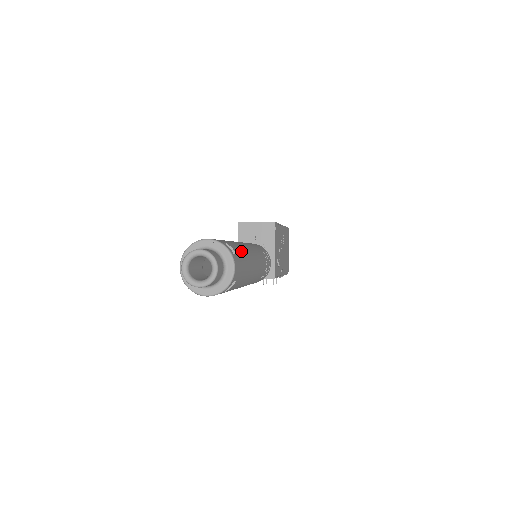
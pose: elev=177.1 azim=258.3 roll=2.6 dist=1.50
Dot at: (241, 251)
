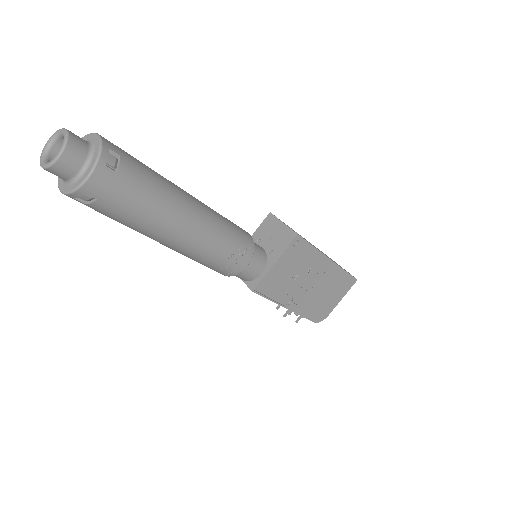
Dot at: (146, 185)
